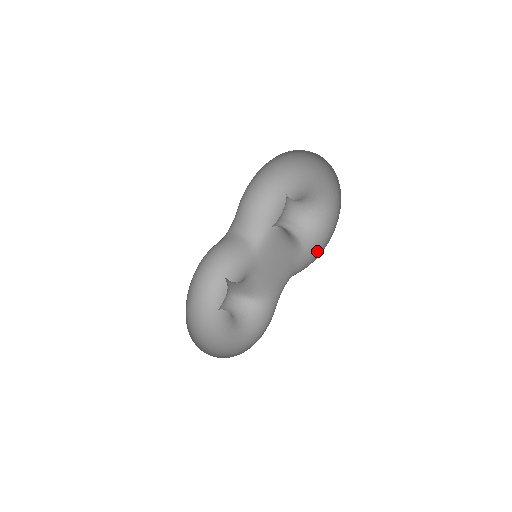
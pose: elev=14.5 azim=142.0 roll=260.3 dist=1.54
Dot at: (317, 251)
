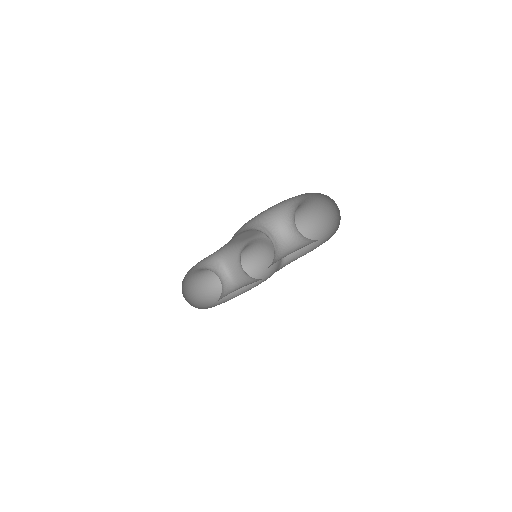
Dot at: occluded
